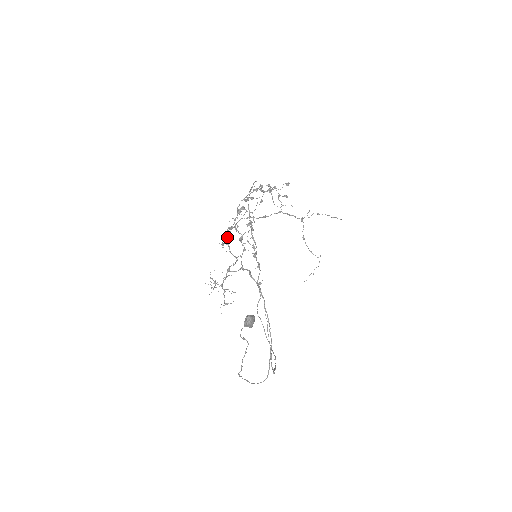
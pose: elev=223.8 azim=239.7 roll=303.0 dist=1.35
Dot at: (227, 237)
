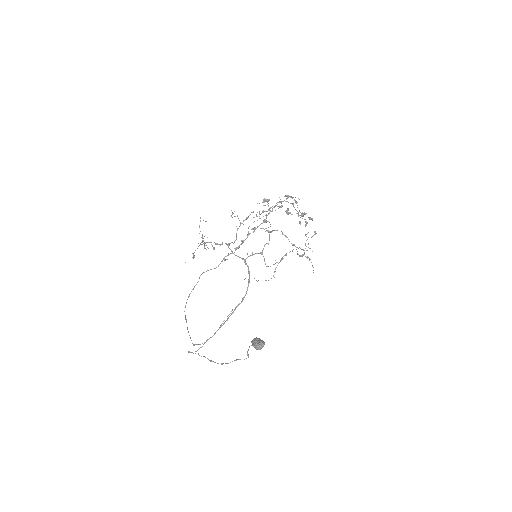
Dot at: (246, 218)
